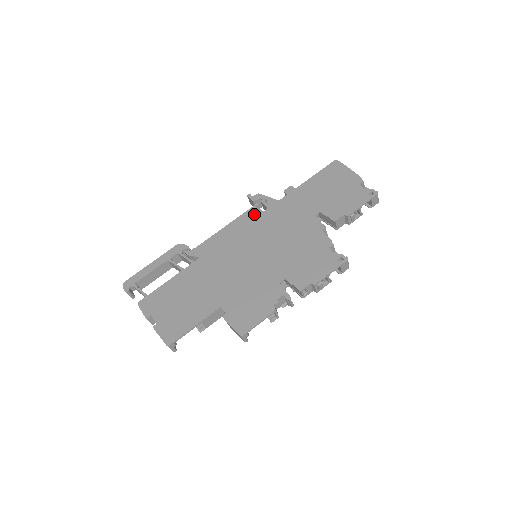
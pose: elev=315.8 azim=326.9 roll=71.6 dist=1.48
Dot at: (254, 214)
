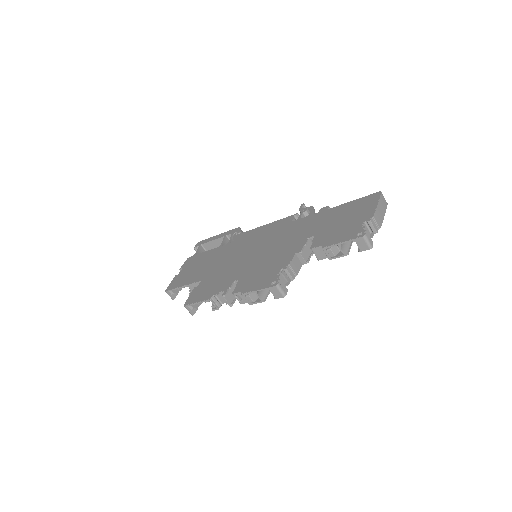
Dot at: (286, 221)
